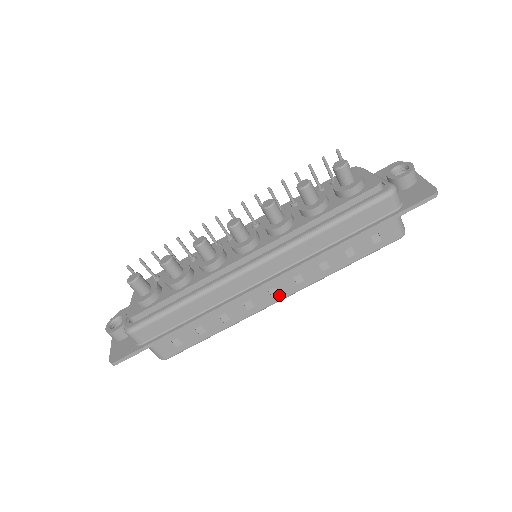
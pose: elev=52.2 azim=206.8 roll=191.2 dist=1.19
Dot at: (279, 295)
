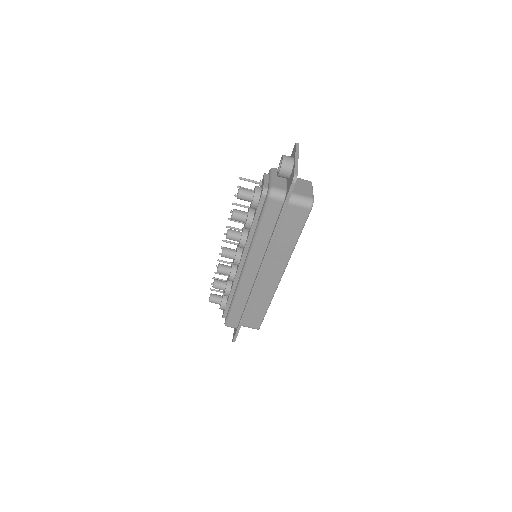
Dot at: (277, 276)
